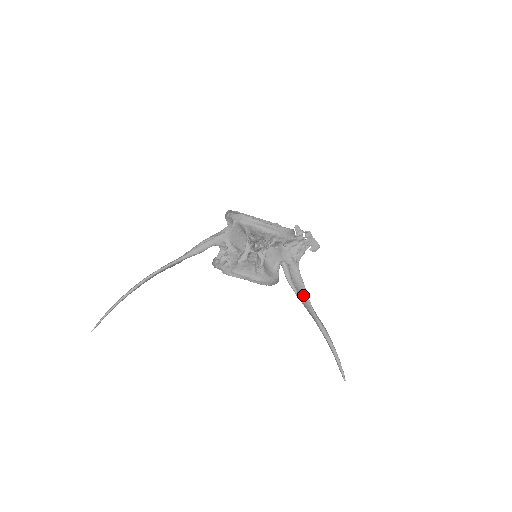
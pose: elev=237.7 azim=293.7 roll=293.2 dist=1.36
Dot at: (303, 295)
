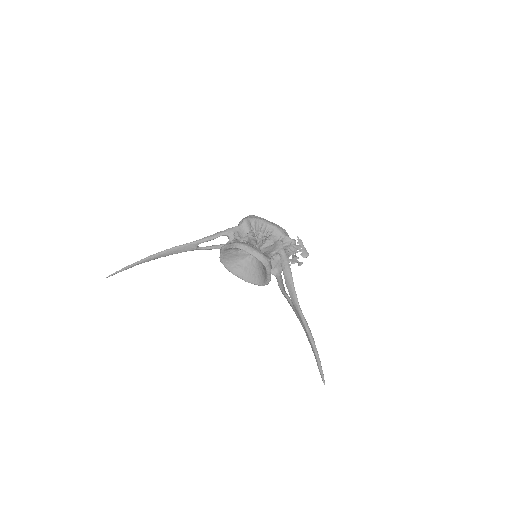
Dot at: (290, 283)
